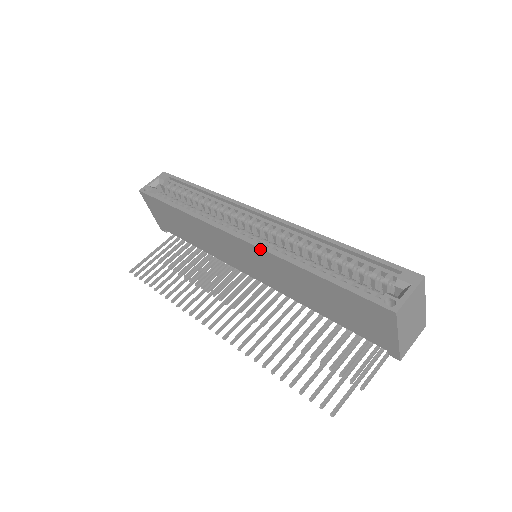
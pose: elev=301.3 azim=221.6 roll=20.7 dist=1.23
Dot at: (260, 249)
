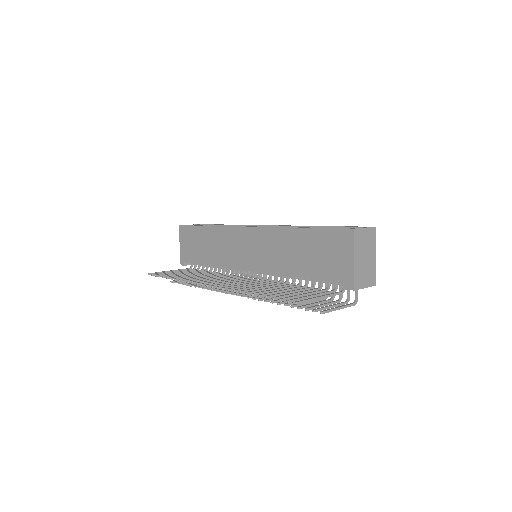
Dot at: (264, 228)
